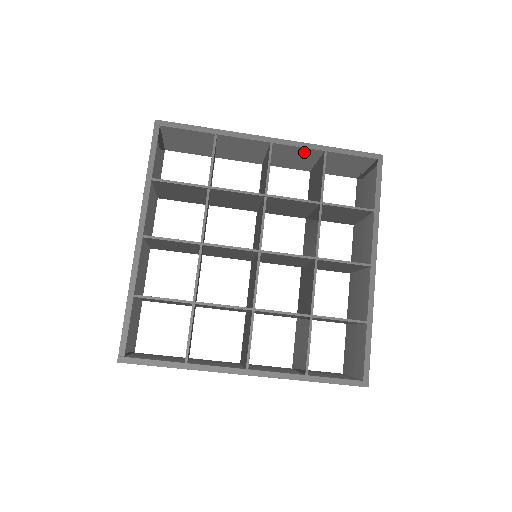
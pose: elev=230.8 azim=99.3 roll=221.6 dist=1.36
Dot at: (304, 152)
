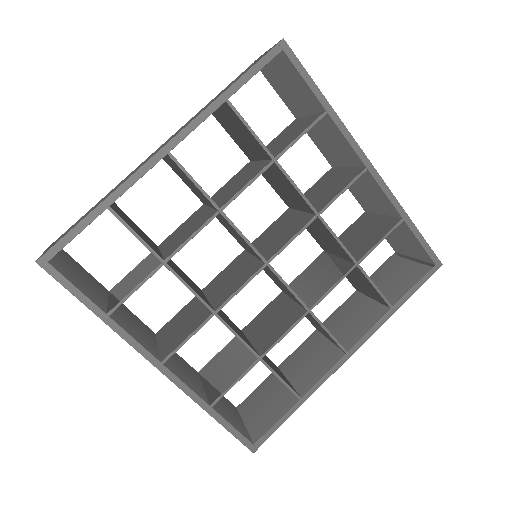
Dot at: (384, 200)
